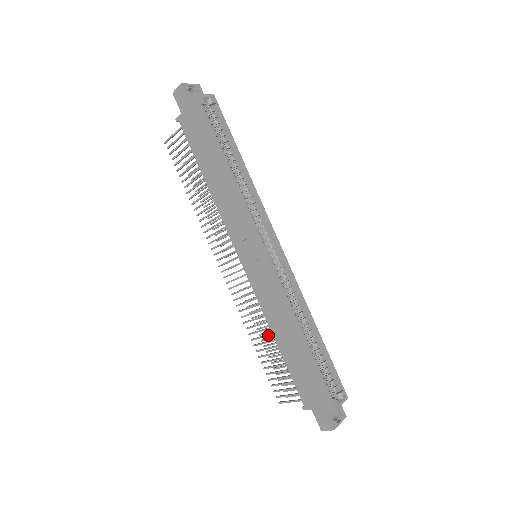
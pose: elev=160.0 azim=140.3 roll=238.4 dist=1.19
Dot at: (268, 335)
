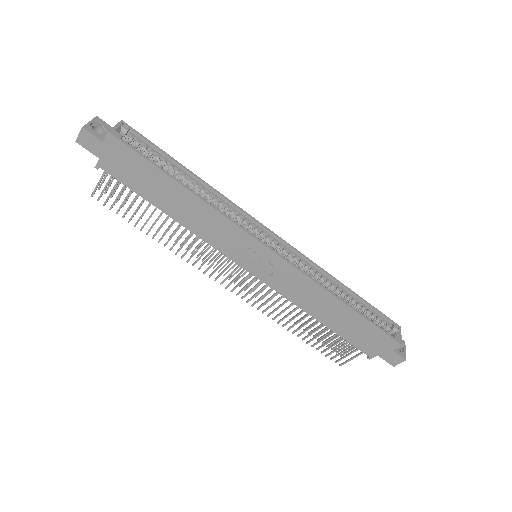
Dot at: (304, 318)
